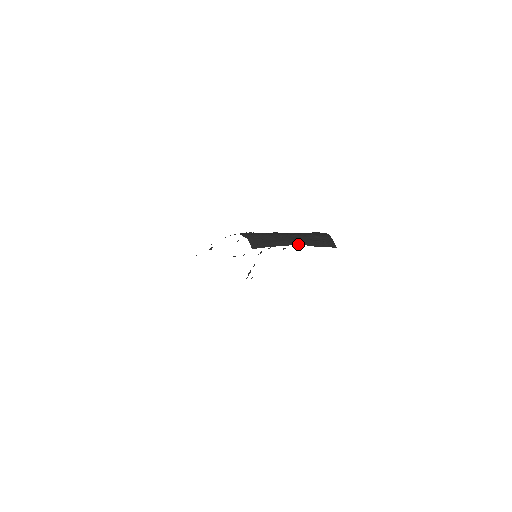
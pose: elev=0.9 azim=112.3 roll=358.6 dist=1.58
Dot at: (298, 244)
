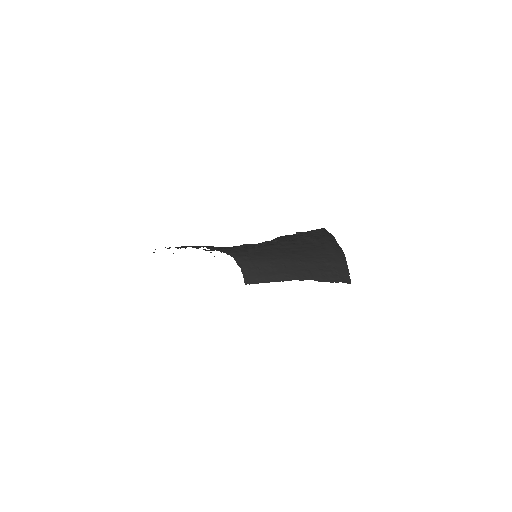
Dot at: (303, 279)
